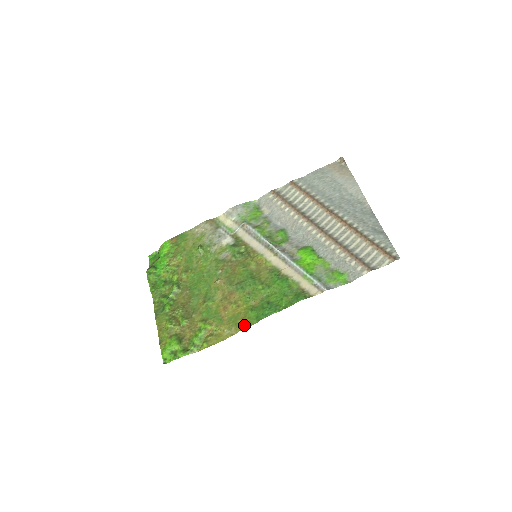
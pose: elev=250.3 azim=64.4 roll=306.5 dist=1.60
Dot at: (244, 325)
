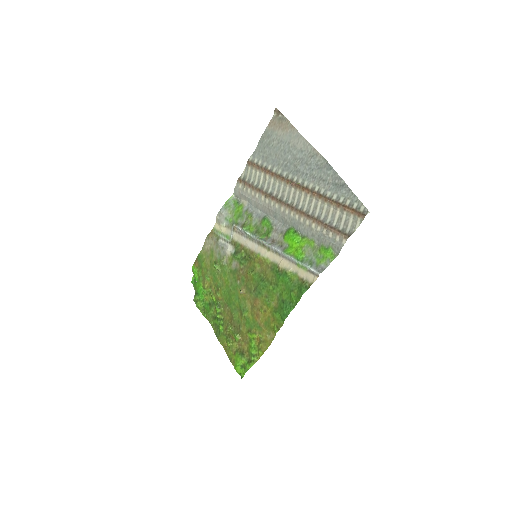
Dot at: (276, 328)
